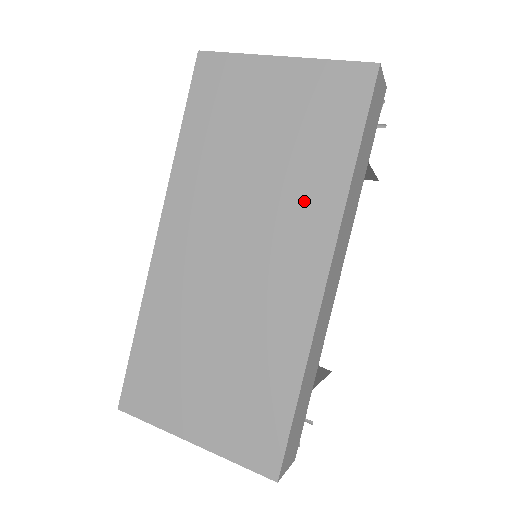
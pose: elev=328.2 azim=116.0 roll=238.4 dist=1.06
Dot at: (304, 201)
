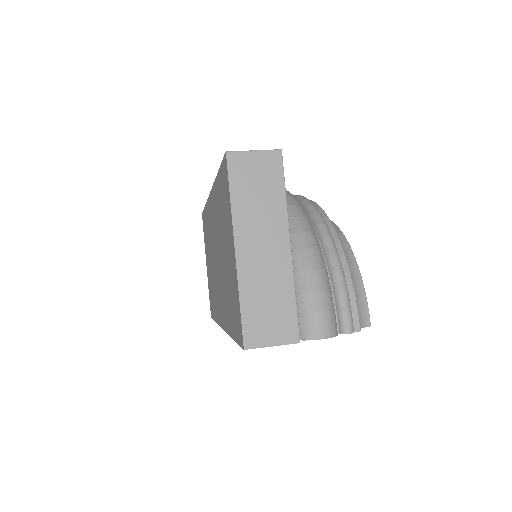
Dot at: (225, 303)
